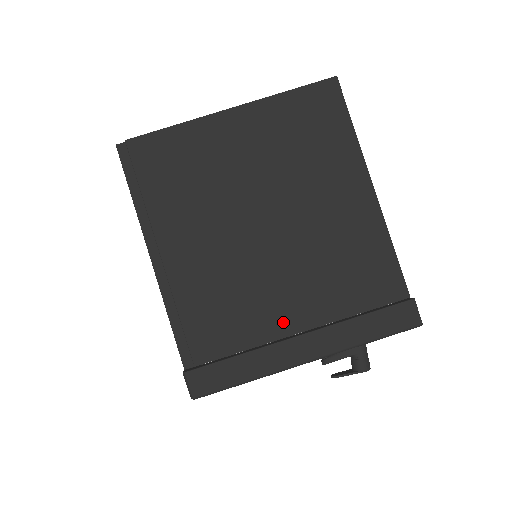
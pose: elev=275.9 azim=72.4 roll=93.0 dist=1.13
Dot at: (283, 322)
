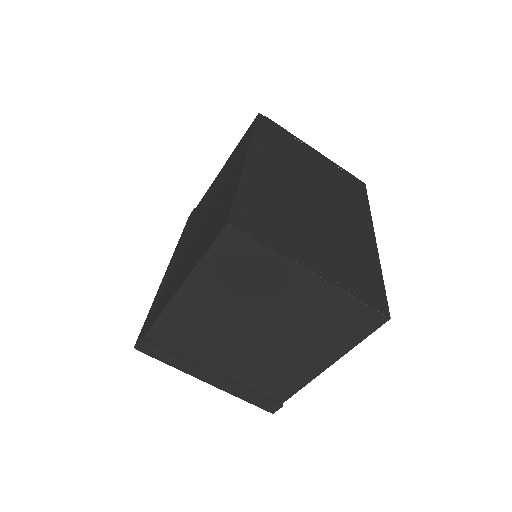
Dot at: (214, 364)
